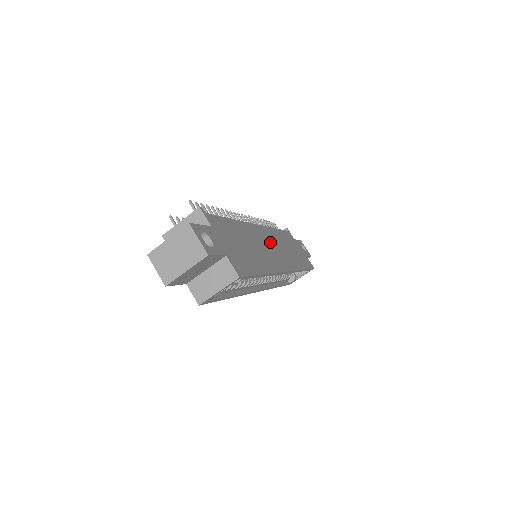
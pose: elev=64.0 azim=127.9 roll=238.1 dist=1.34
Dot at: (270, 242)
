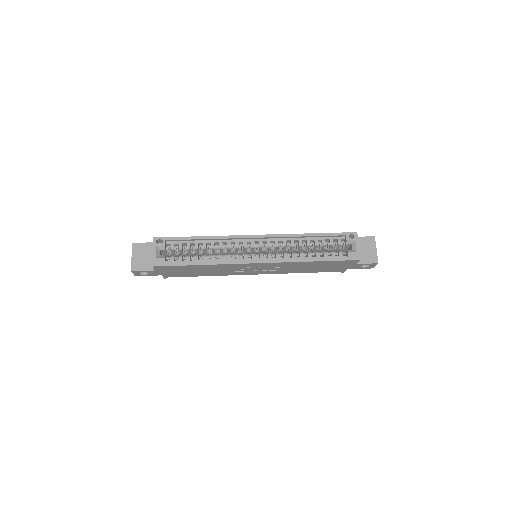
Dot at: occluded
